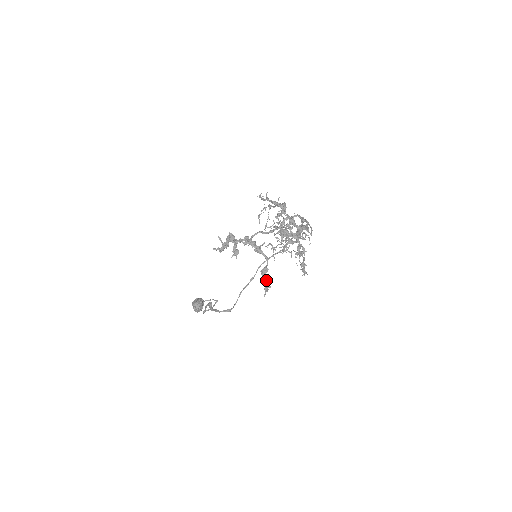
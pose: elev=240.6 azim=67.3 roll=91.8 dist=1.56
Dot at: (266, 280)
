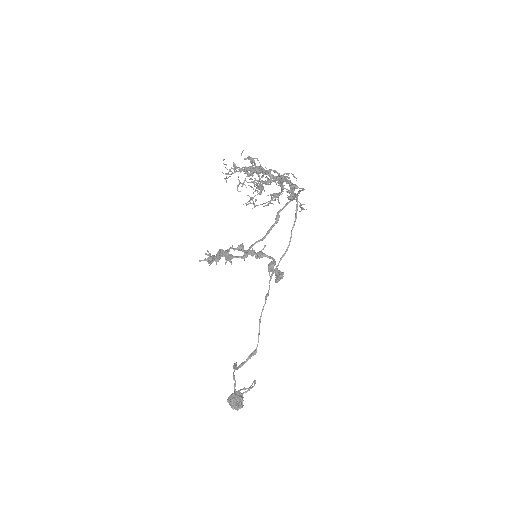
Dot at: (276, 273)
